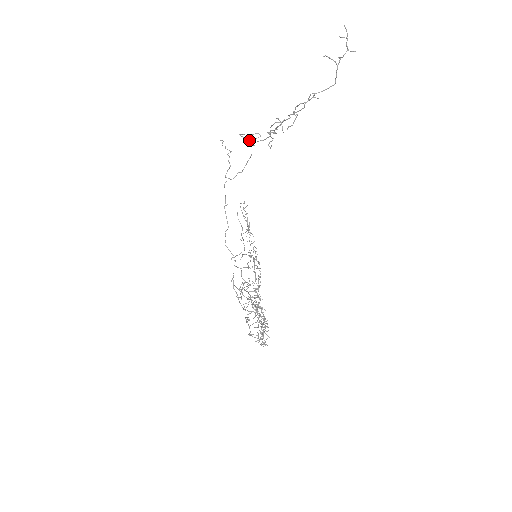
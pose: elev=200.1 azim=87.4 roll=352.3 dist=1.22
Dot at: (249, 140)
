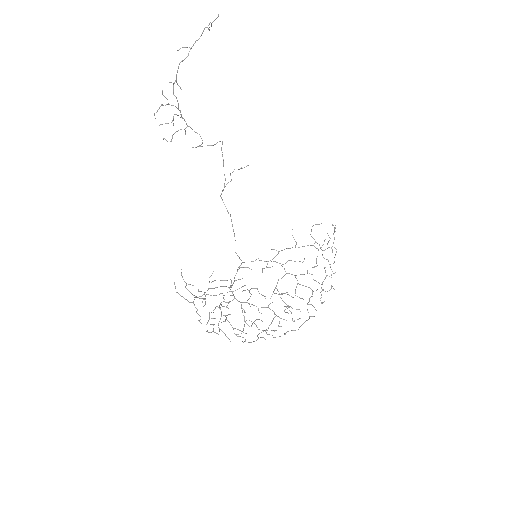
Dot at: (195, 147)
